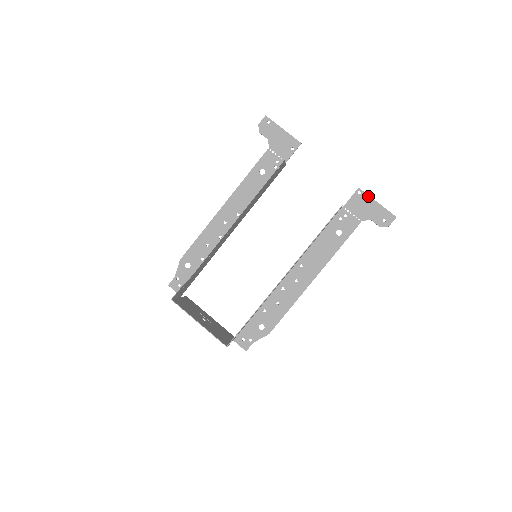
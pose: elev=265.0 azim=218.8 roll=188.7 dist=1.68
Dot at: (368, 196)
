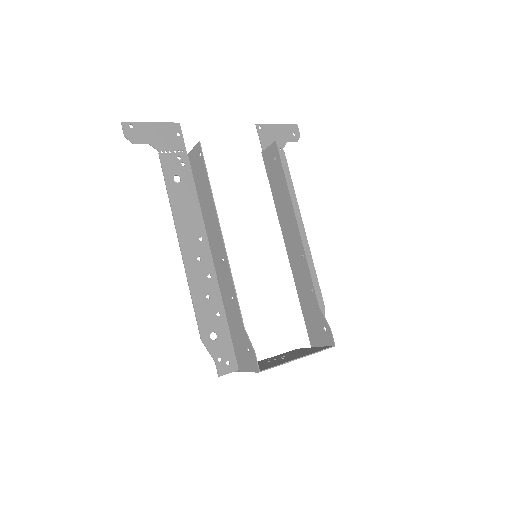
Dot at: (268, 125)
